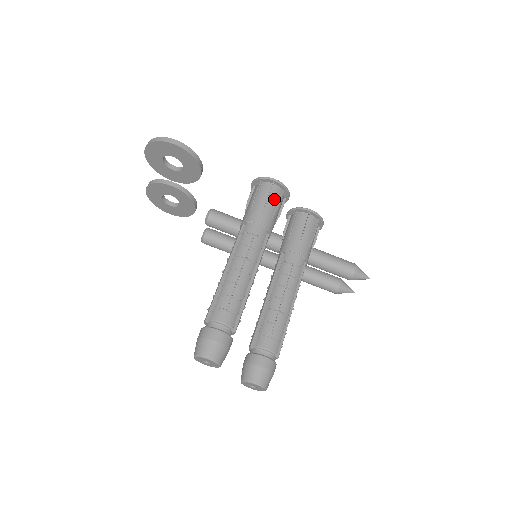
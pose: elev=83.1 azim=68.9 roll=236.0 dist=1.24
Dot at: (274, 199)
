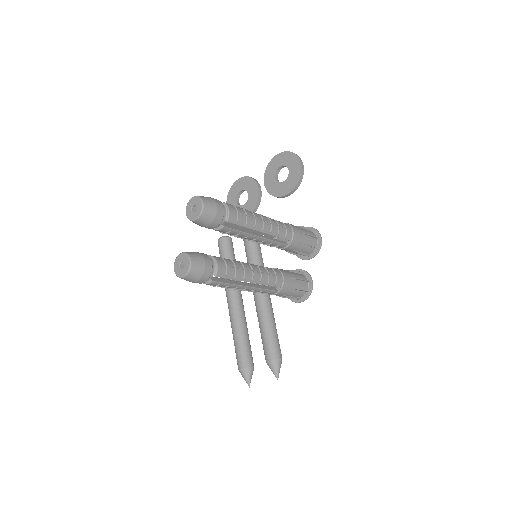
Dot at: (310, 241)
